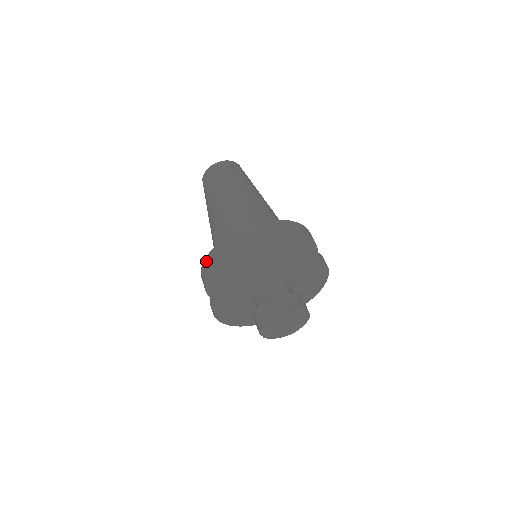
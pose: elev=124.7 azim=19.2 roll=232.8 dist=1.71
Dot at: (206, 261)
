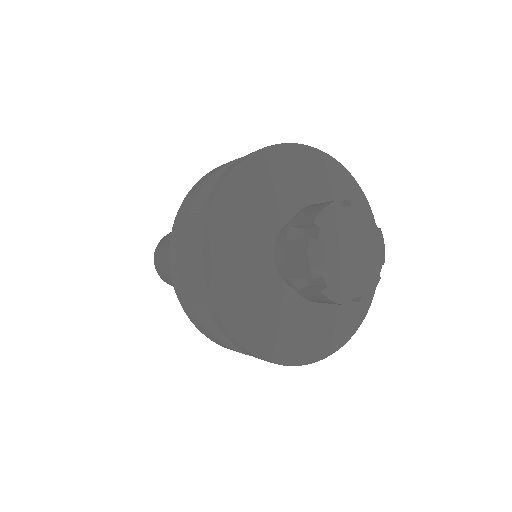
Dot at: occluded
